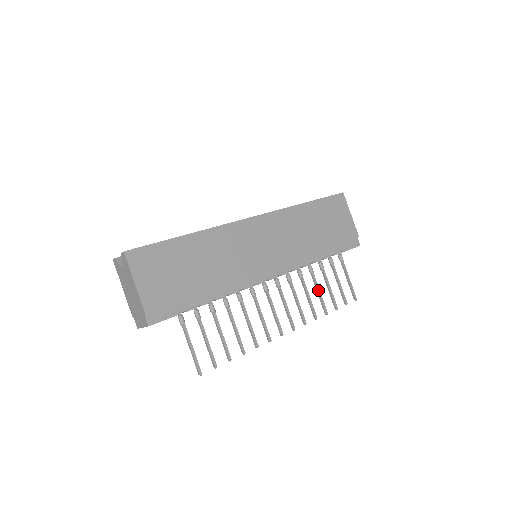
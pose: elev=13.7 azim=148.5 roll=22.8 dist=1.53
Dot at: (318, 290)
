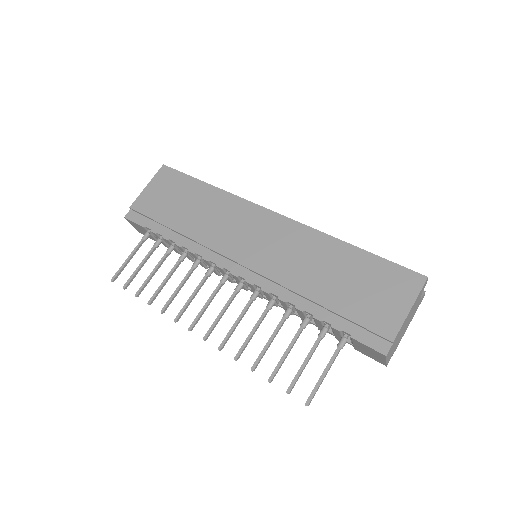
Dot at: (270, 338)
